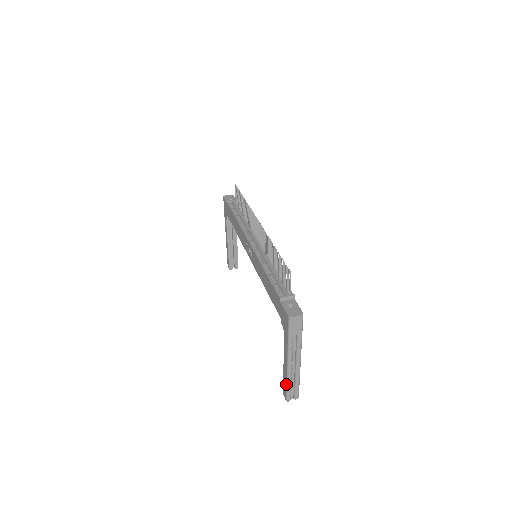
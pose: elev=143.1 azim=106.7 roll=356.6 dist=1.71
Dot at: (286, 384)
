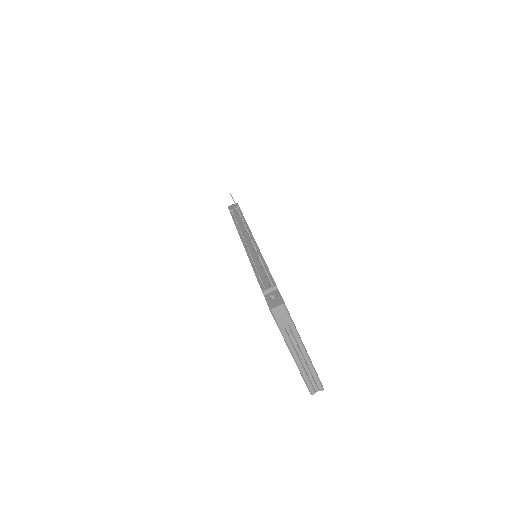
Dot at: (302, 377)
